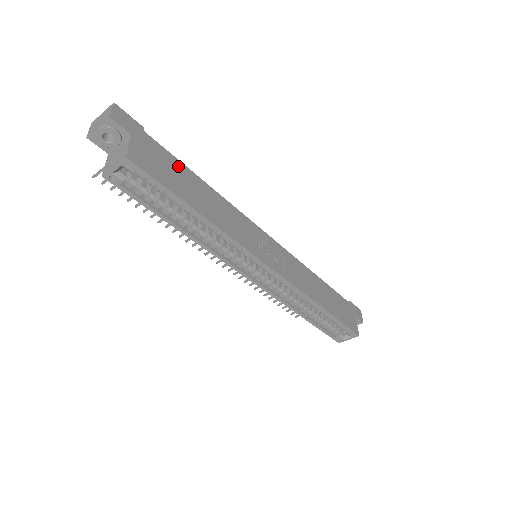
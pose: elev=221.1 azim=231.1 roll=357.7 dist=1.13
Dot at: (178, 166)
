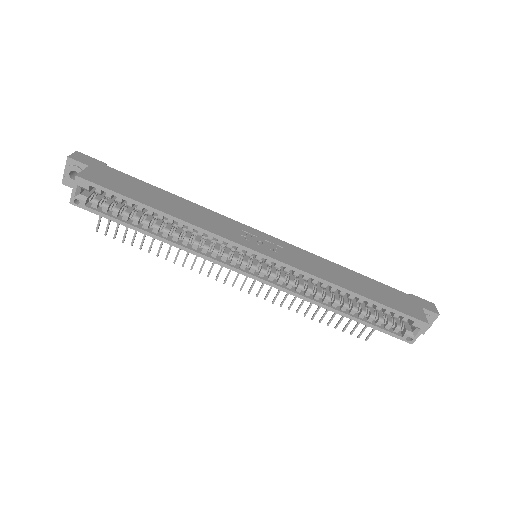
Dot at: (141, 184)
